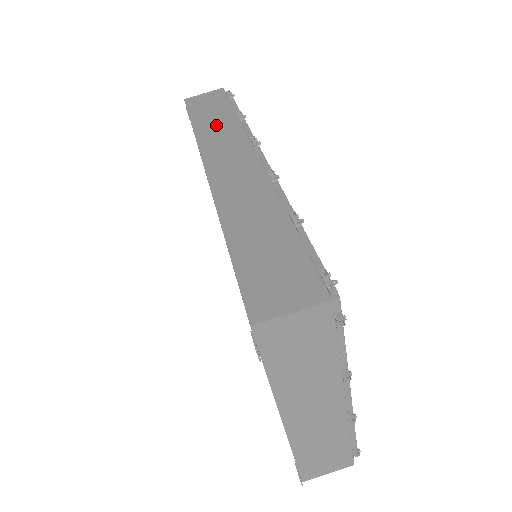
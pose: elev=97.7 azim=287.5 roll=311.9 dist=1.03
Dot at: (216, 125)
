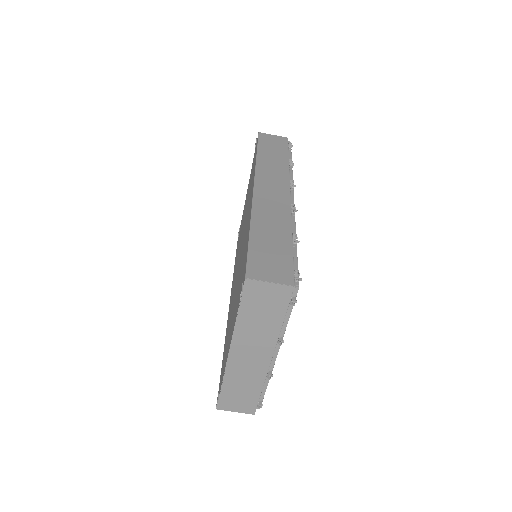
Dot at: (273, 160)
